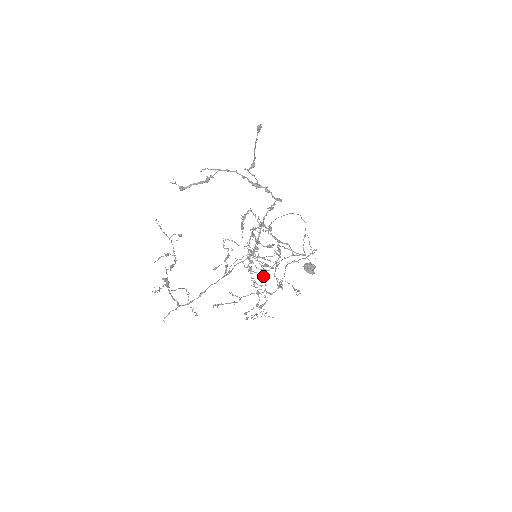
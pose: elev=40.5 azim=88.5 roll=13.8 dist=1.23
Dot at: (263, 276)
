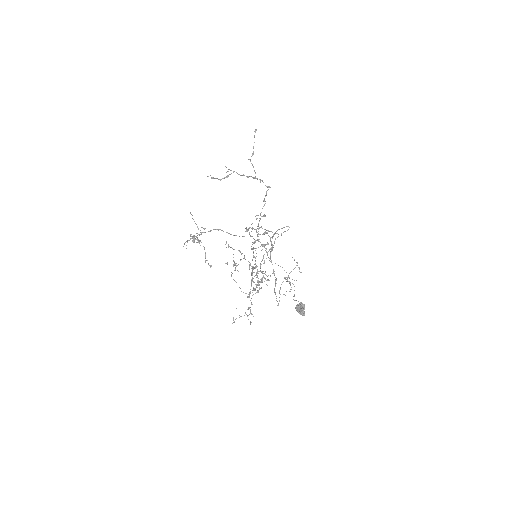
Dot at: occluded
